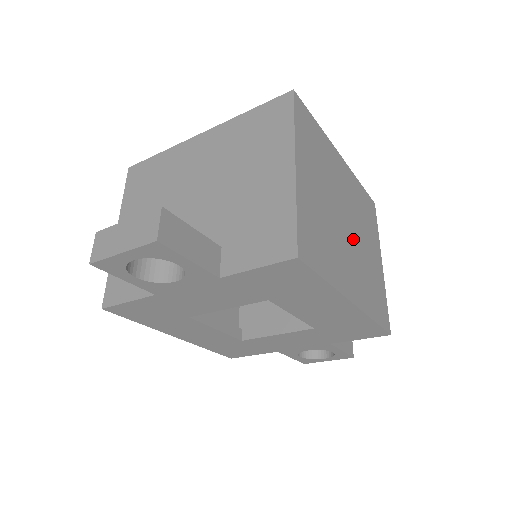
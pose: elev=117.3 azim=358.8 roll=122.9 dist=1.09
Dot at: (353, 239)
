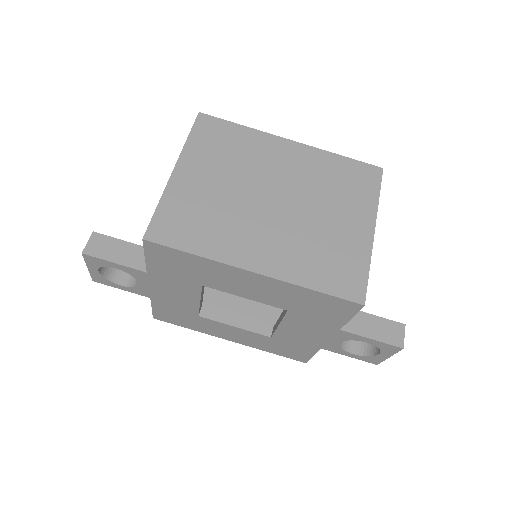
Dot at: (286, 213)
